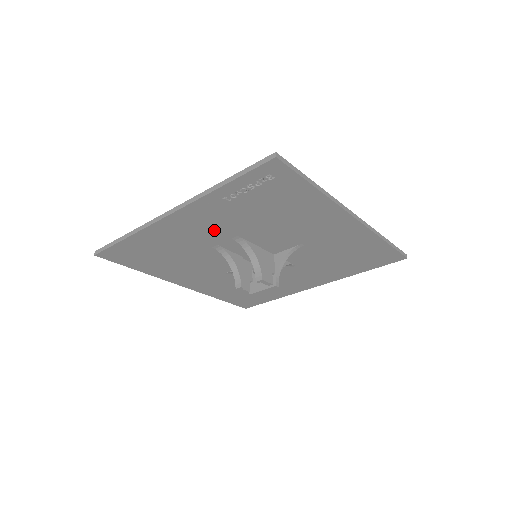
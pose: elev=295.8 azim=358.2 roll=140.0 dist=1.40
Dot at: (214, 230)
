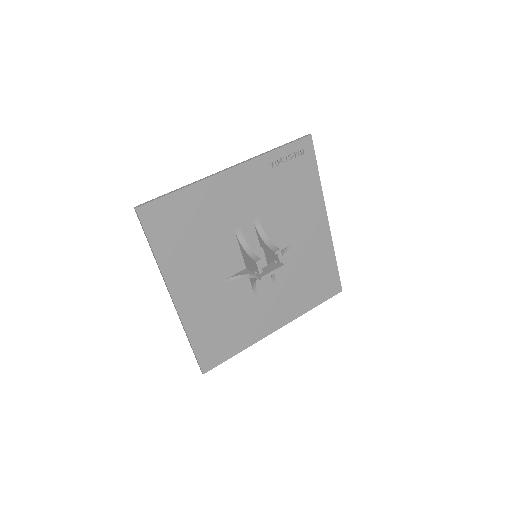
Dot at: (247, 202)
